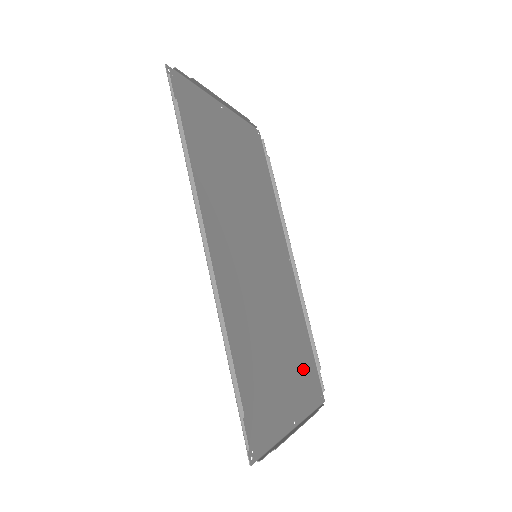
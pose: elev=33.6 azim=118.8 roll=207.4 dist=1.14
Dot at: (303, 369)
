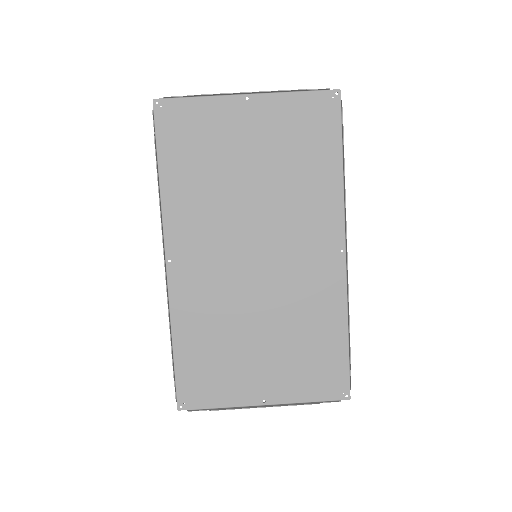
Dot at: (311, 363)
